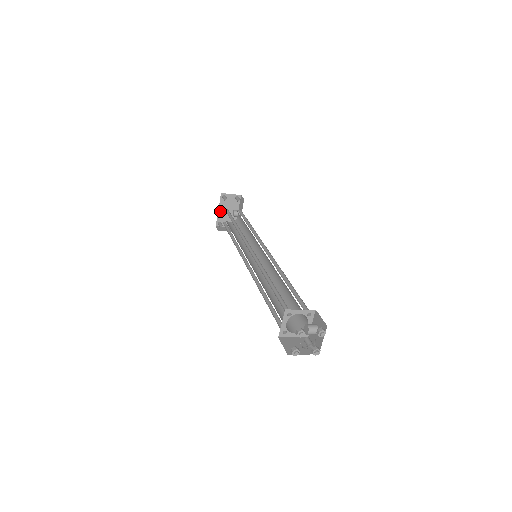
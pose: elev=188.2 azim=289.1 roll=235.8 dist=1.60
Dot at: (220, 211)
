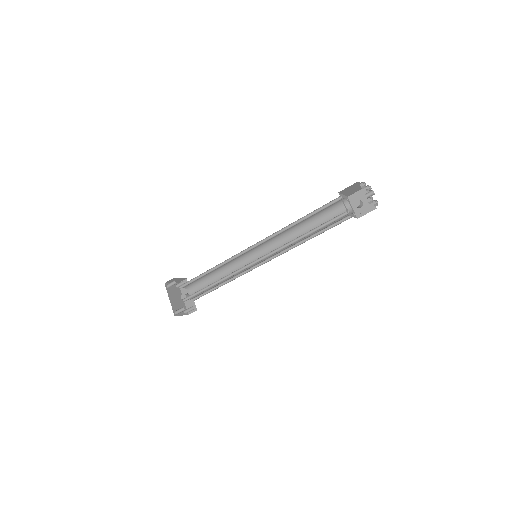
Dot at: (171, 301)
